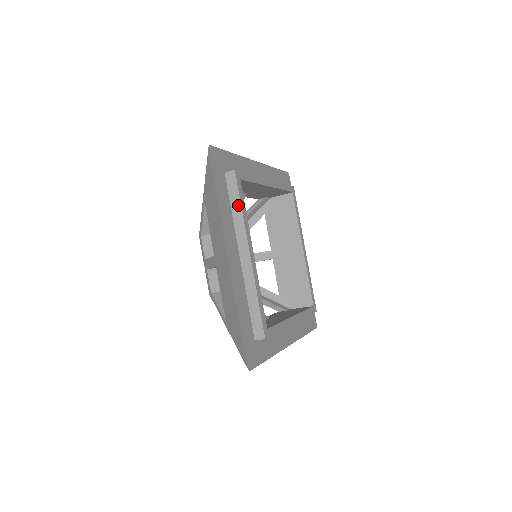
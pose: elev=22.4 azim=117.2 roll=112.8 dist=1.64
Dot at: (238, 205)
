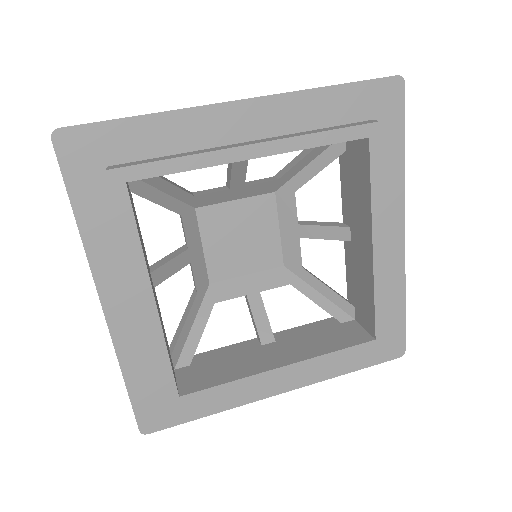
Dot at: (121, 228)
